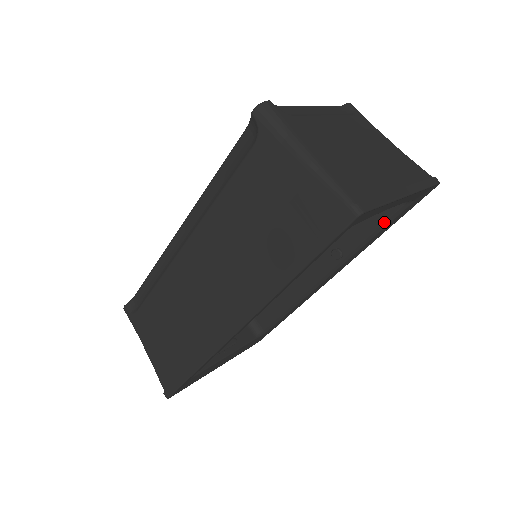
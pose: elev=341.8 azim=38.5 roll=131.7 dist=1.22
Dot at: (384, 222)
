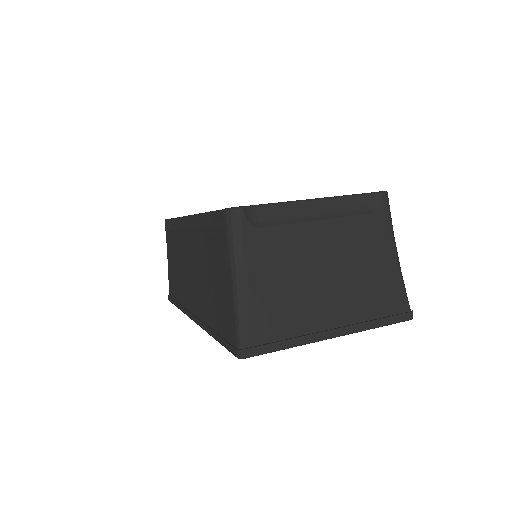
Dot at: occluded
